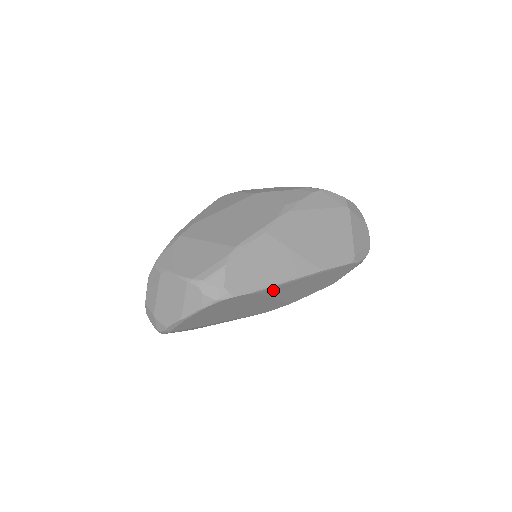
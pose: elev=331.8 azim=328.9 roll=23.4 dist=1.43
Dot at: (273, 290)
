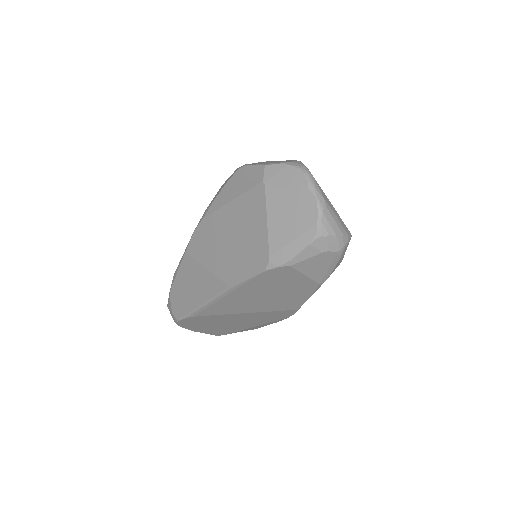
Dot at: (211, 311)
